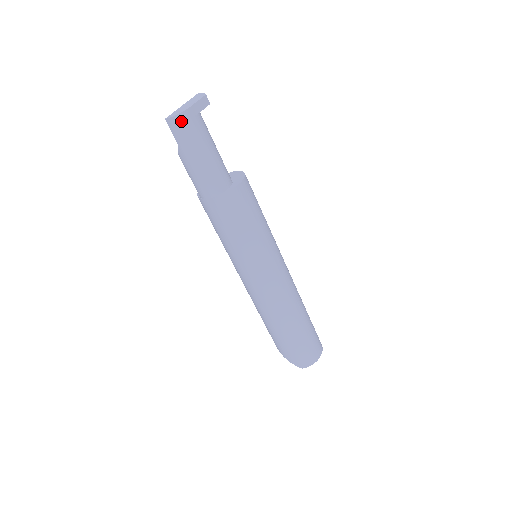
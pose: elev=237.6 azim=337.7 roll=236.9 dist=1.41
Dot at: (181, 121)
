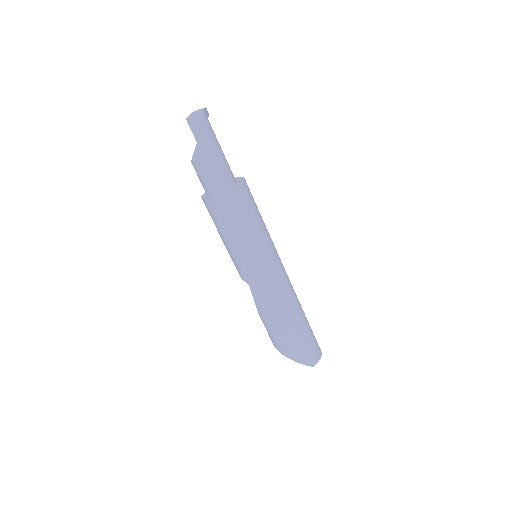
Dot at: (200, 120)
